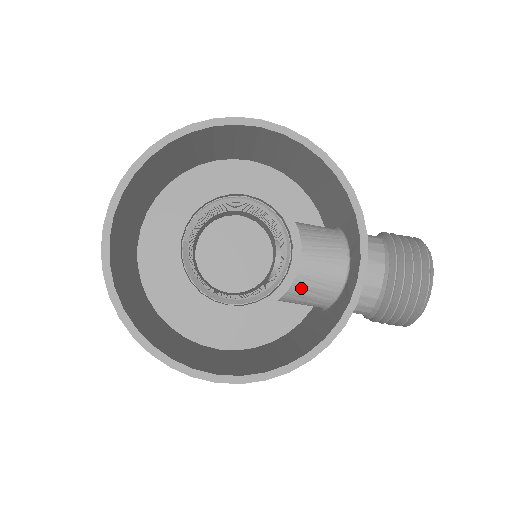
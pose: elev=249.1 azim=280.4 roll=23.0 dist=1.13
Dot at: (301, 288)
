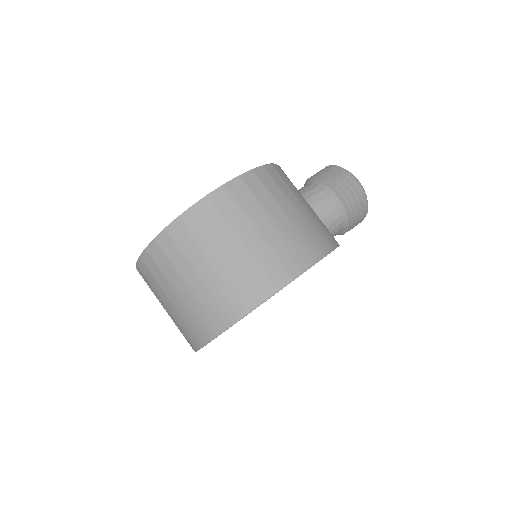
Dot at: occluded
